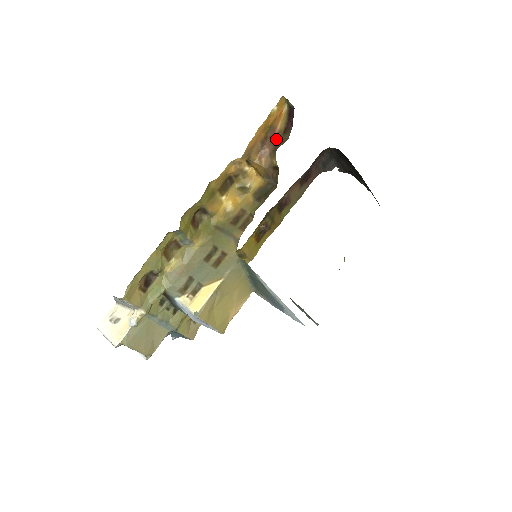
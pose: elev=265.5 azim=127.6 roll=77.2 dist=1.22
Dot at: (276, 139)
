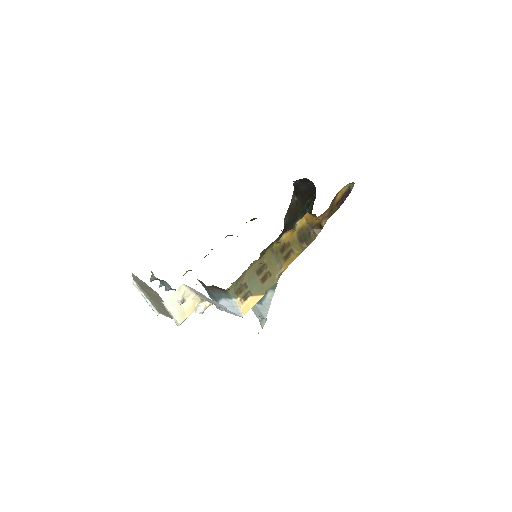
Dot at: (332, 207)
